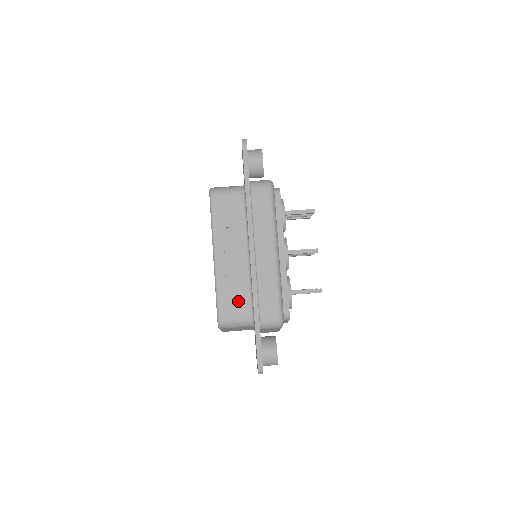
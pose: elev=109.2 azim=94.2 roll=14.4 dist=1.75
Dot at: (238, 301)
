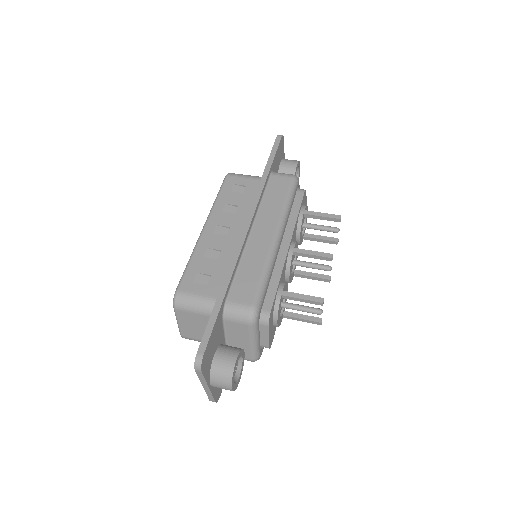
Dot at: (210, 279)
